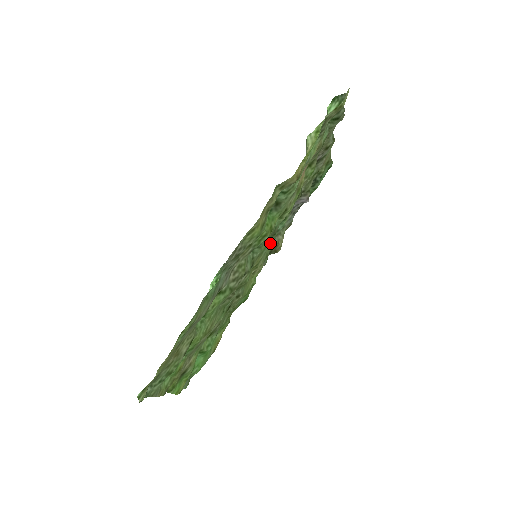
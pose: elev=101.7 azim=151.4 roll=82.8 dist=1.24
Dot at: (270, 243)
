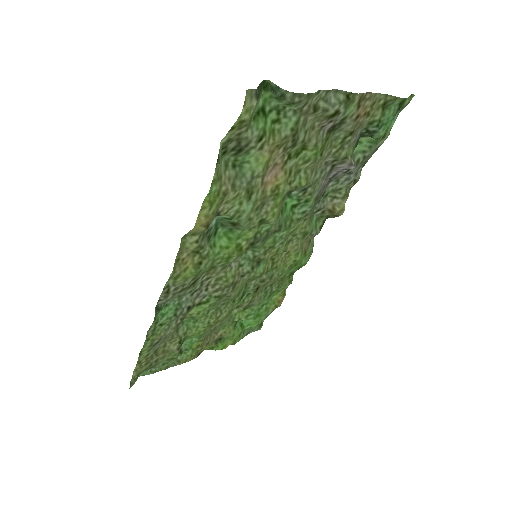
Dot at: (284, 234)
